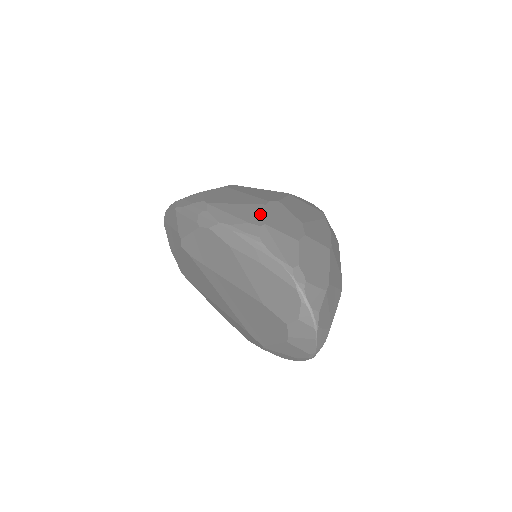
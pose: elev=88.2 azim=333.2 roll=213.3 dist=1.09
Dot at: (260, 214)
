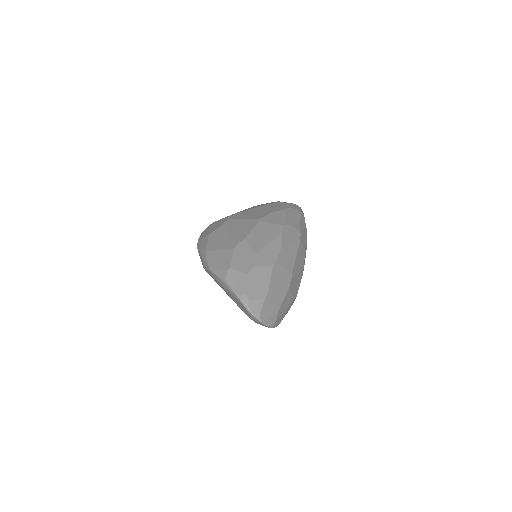
Dot at: (229, 259)
